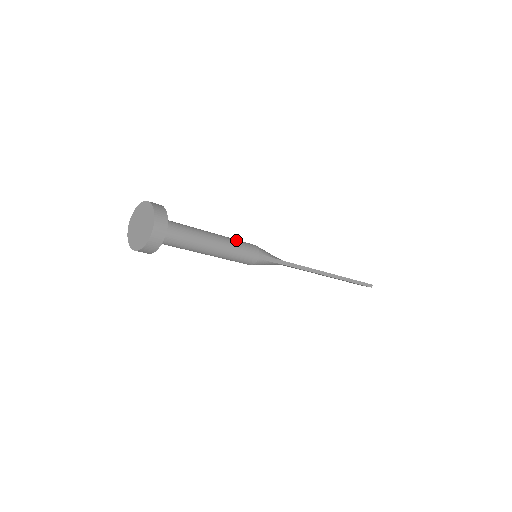
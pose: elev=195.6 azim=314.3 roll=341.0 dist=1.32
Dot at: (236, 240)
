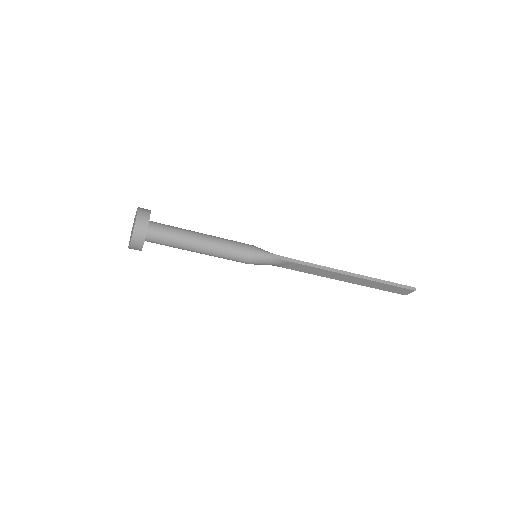
Dot at: occluded
